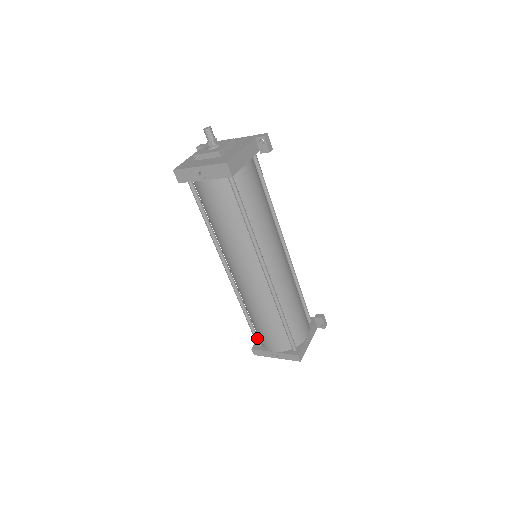
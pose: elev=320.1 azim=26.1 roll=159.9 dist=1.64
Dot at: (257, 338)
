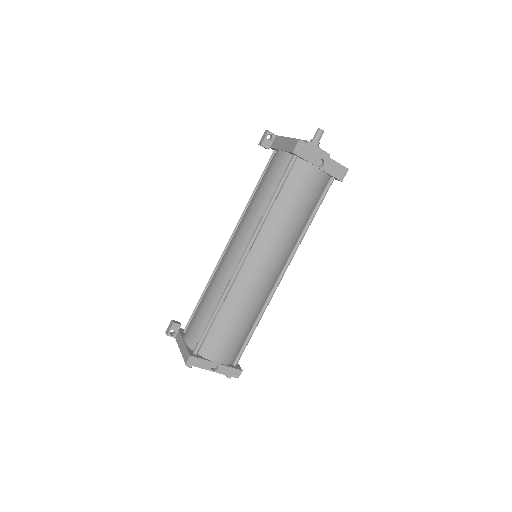
Dot at: (202, 344)
